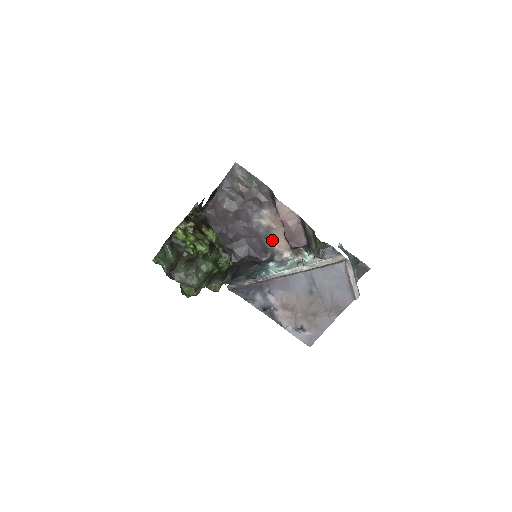
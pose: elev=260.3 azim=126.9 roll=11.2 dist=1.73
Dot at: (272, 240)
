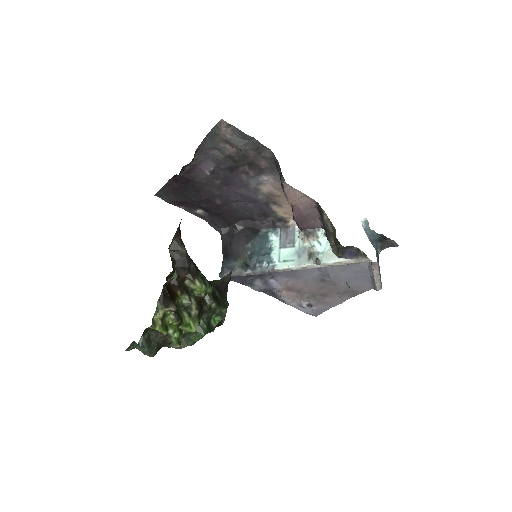
Dot at: (275, 206)
